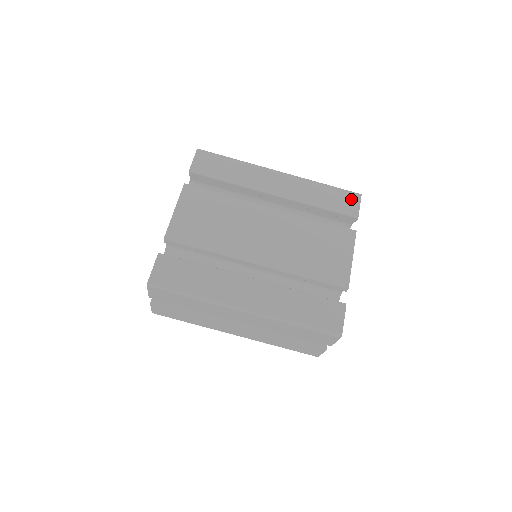
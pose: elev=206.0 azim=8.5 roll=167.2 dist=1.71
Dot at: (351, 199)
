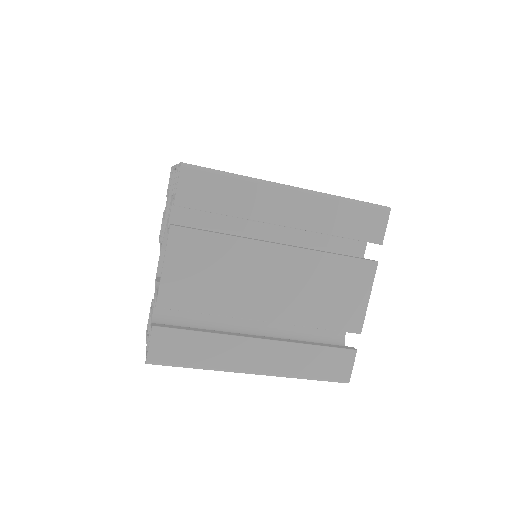
Dot at: (377, 218)
